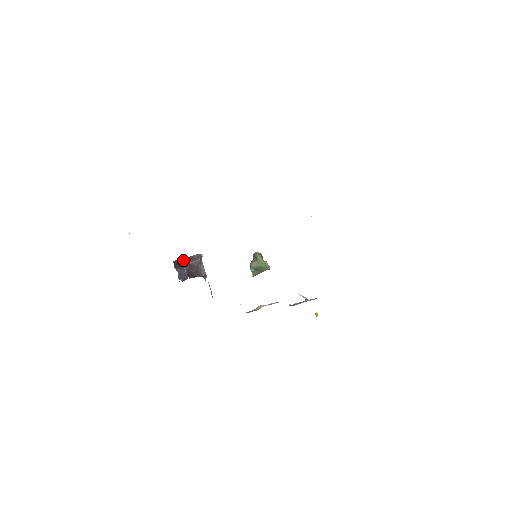
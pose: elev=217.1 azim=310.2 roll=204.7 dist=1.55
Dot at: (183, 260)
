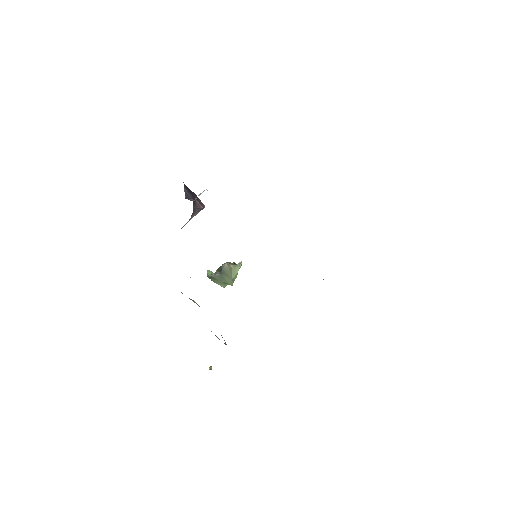
Dot at: occluded
